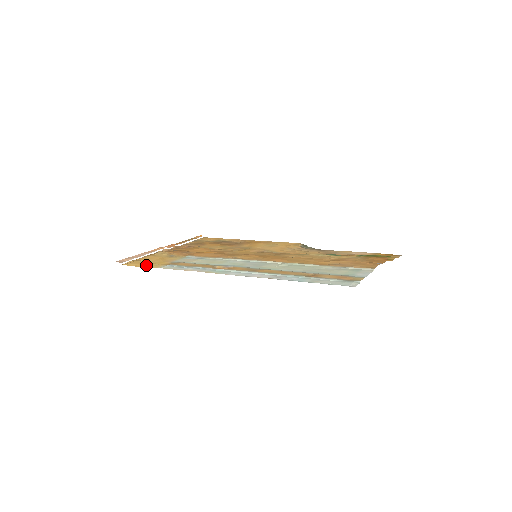
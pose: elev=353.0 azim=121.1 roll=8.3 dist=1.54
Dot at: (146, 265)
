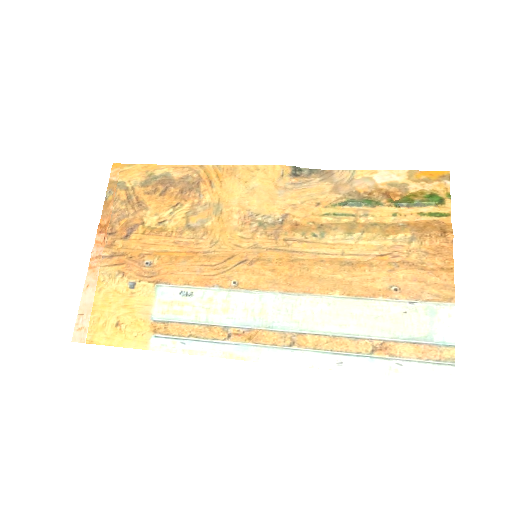
Dot at: (123, 339)
